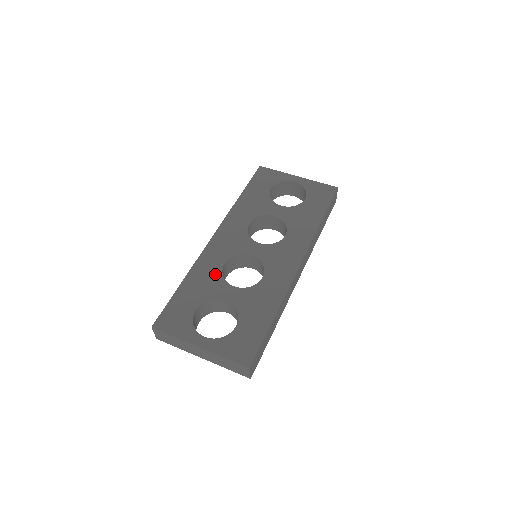
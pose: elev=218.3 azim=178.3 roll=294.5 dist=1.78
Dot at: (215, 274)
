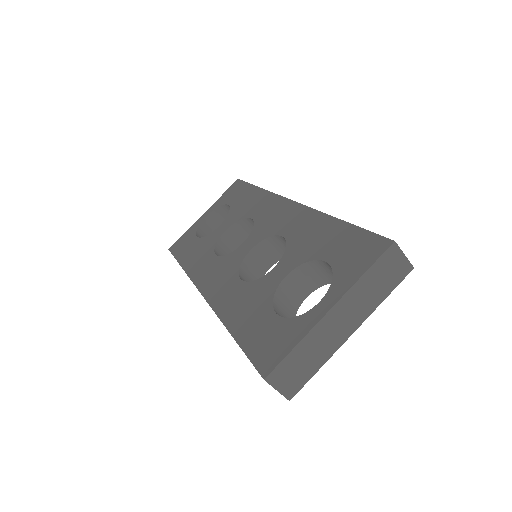
Dot at: (246, 290)
